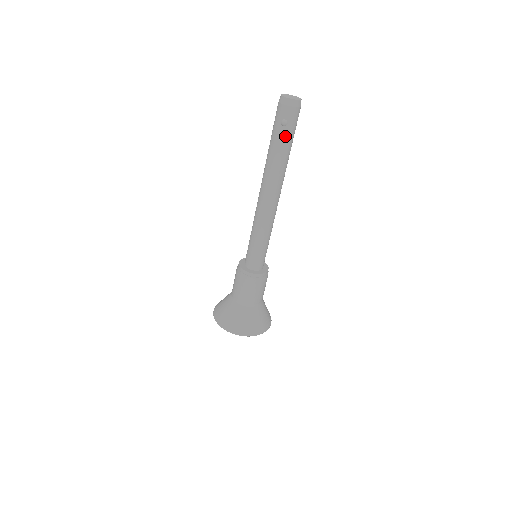
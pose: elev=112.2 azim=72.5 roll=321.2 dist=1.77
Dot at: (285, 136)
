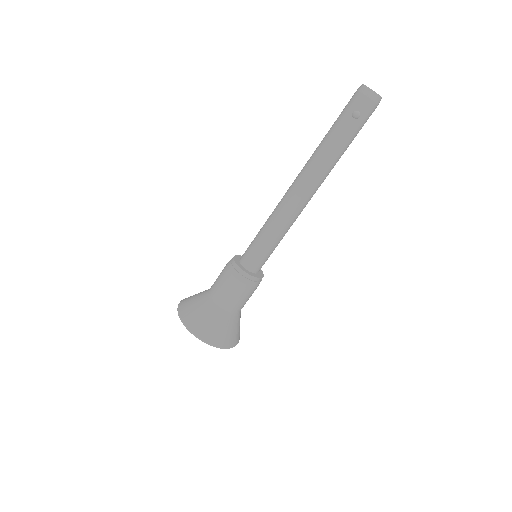
Dot at: (351, 130)
